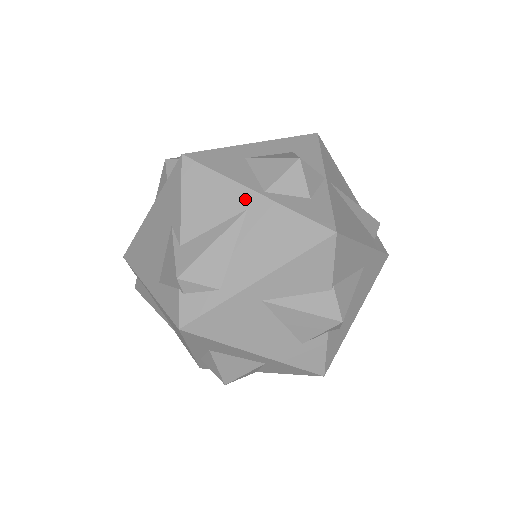
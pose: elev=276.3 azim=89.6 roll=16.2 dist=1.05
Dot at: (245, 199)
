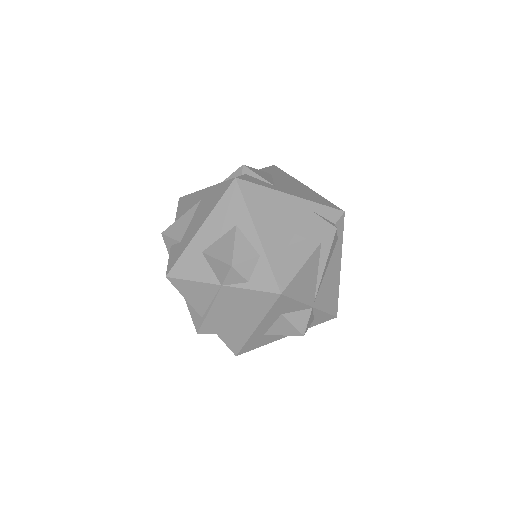
Dot at: occluded
